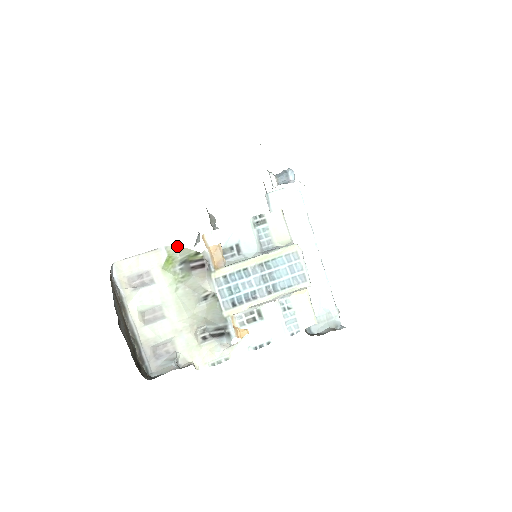
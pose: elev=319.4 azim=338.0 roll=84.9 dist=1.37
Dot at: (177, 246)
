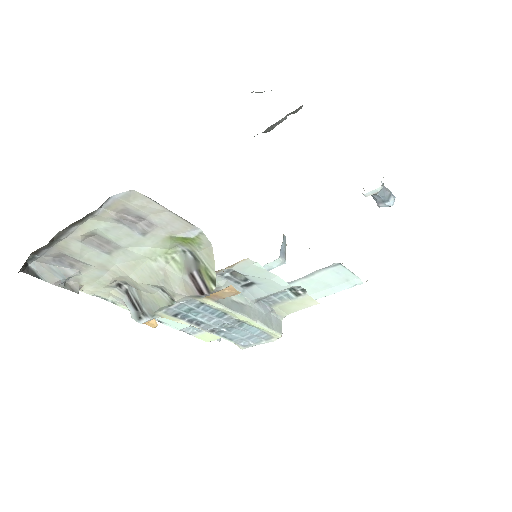
Dot at: occluded
